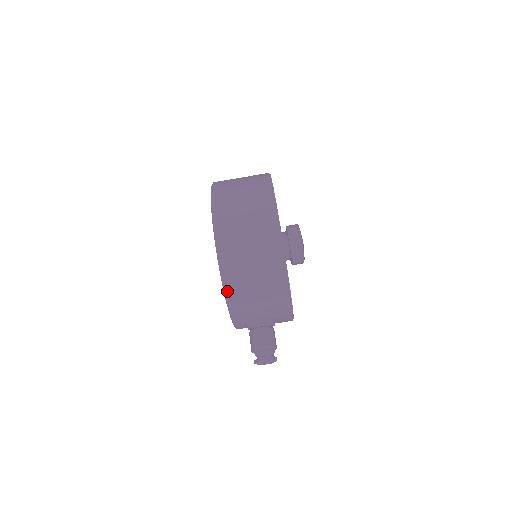
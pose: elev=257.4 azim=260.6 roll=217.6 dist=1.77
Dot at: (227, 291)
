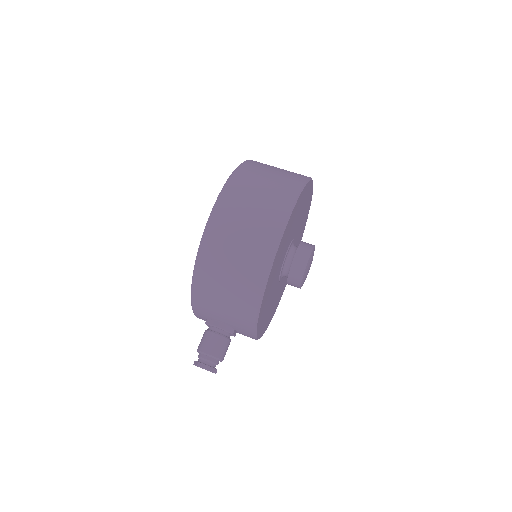
Dot at: (195, 284)
